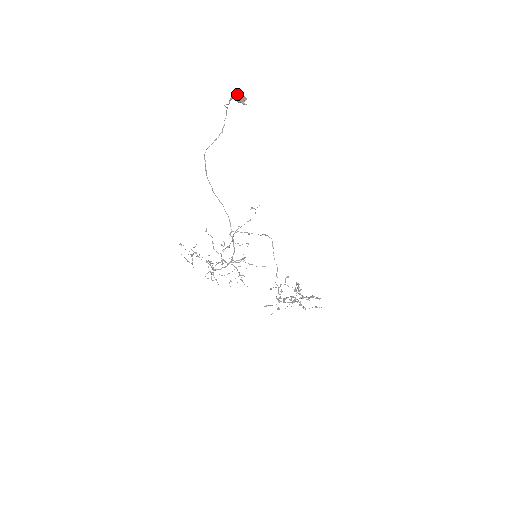
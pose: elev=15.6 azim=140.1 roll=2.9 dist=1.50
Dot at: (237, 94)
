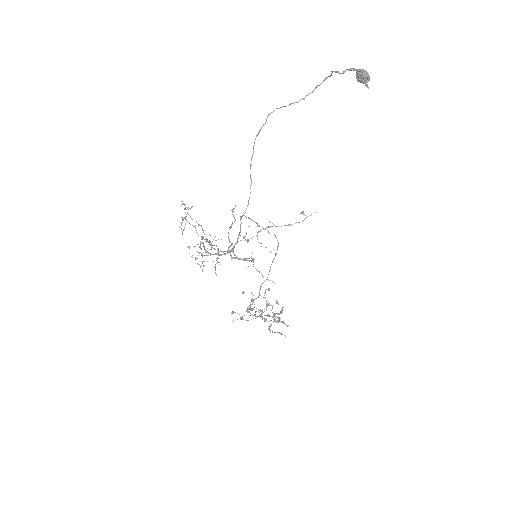
Dot at: occluded
